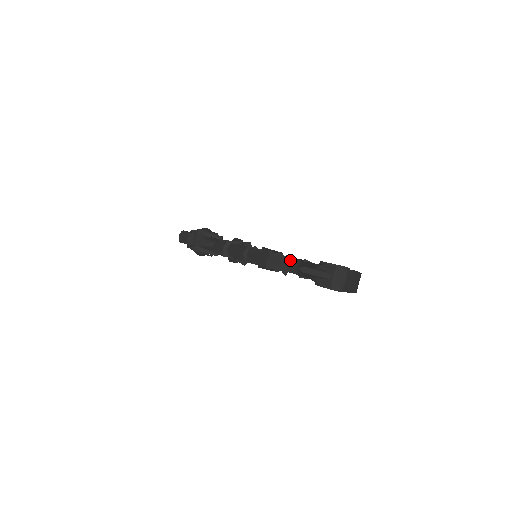
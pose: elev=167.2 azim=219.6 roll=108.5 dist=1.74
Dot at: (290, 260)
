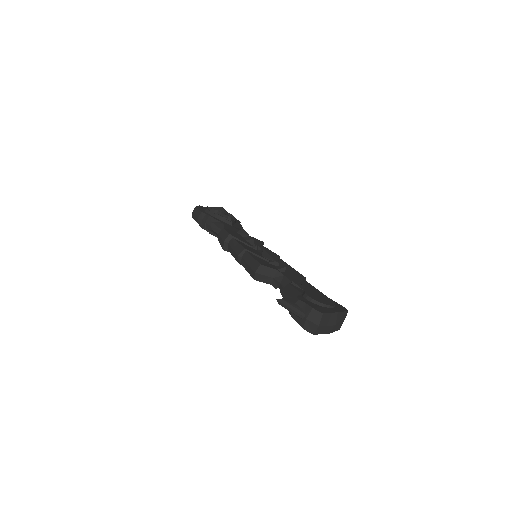
Dot at: (281, 276)
